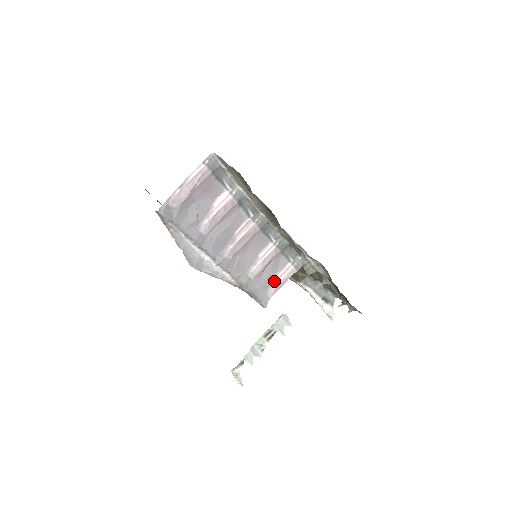
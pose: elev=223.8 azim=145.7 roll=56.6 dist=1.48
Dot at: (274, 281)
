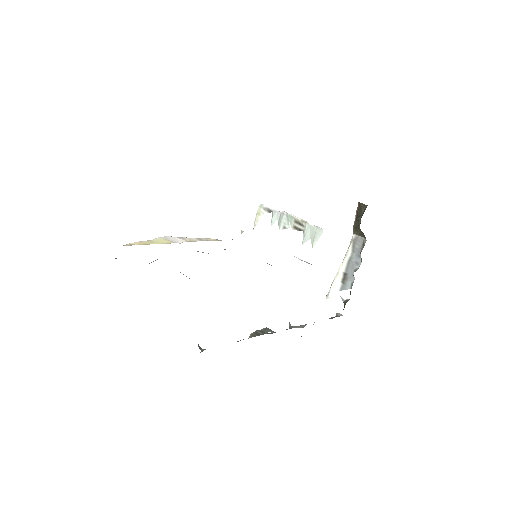
Dot at: occluded
